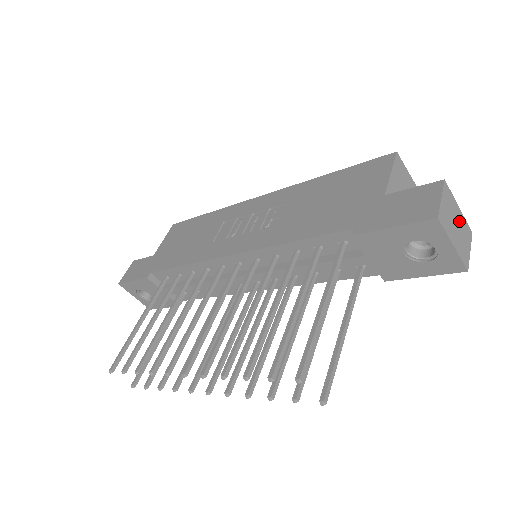
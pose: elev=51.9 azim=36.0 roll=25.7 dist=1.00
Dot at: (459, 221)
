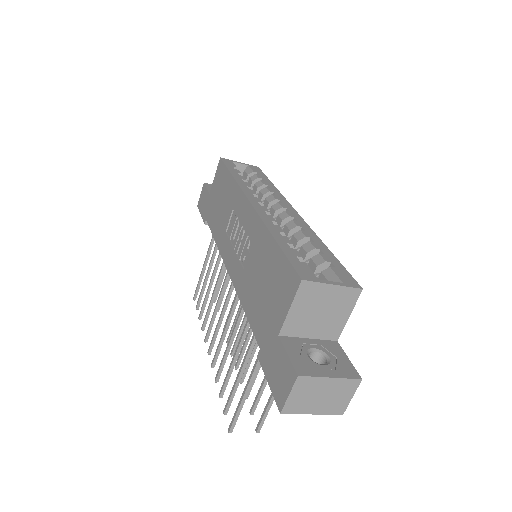
Dot at: (329, 389)
